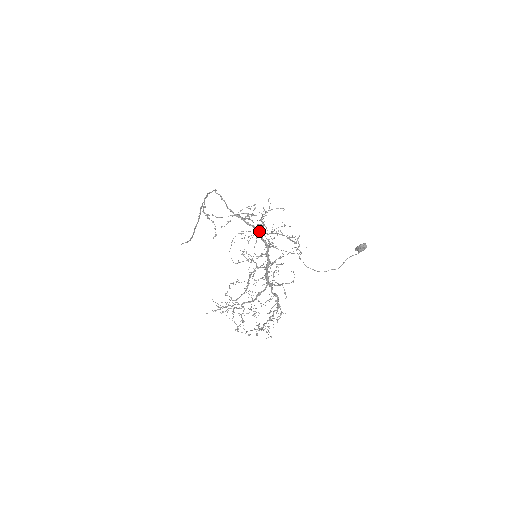
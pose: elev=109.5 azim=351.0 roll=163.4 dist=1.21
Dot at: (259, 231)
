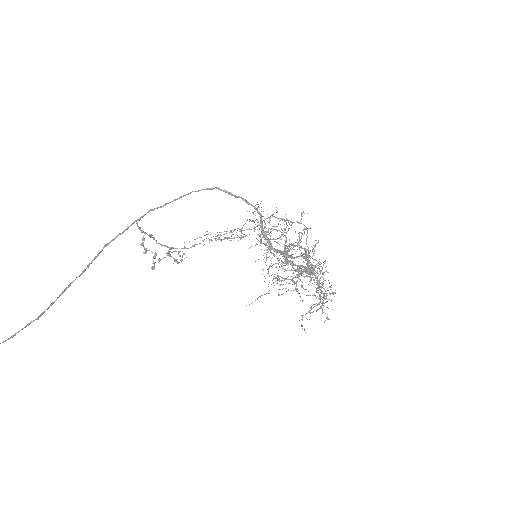
Dot at: occluded
